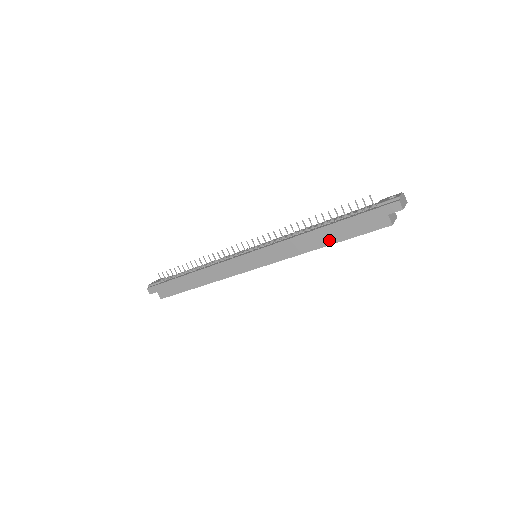
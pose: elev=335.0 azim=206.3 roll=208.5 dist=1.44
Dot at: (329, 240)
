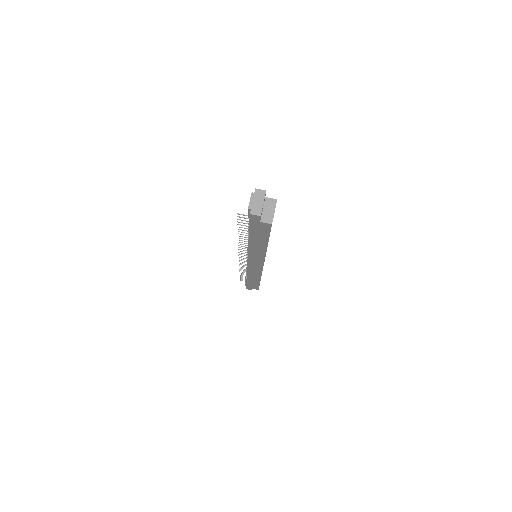
Dot at: (263, 244)
